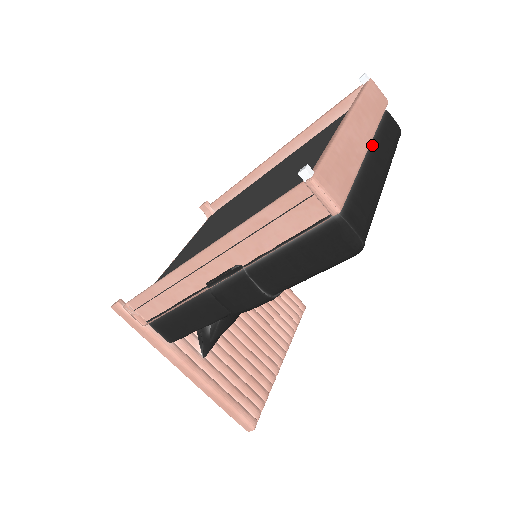
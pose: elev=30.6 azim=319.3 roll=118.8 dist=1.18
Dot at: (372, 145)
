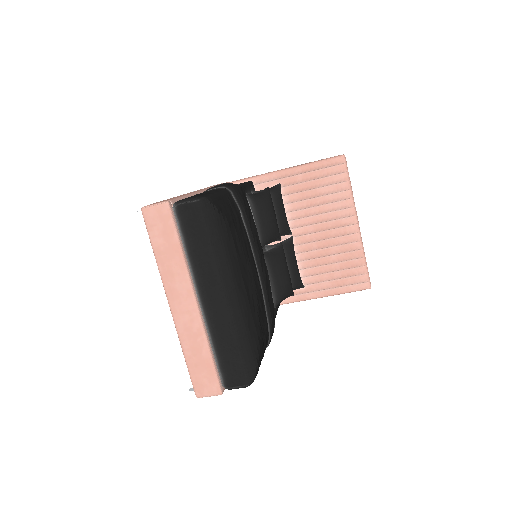
Dot at: (198, 286)
